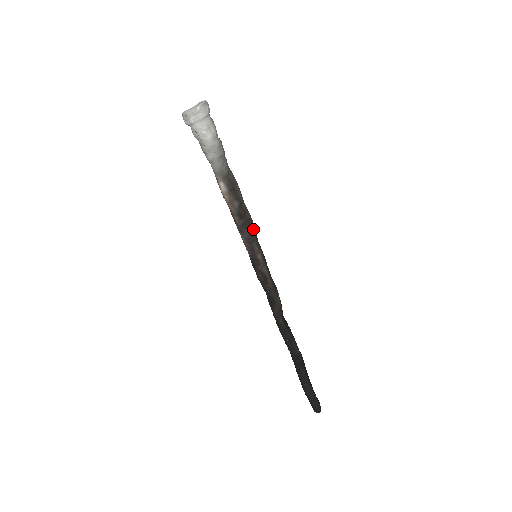
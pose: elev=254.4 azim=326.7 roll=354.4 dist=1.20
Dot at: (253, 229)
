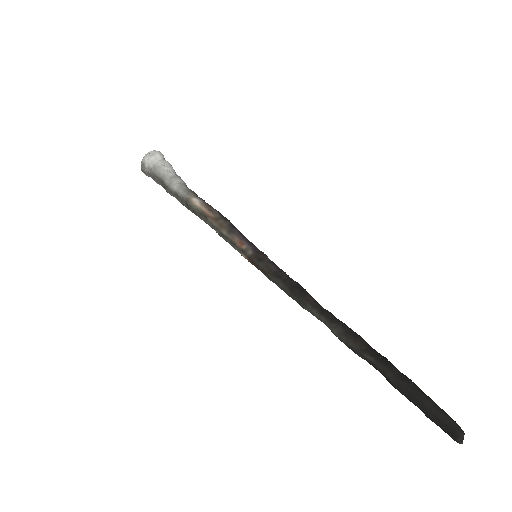
Dot at: occluded
